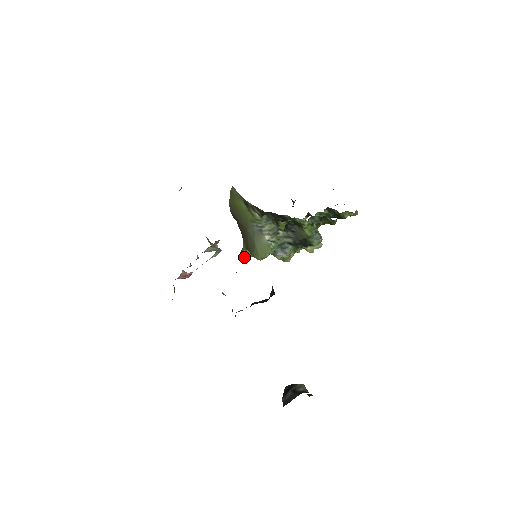
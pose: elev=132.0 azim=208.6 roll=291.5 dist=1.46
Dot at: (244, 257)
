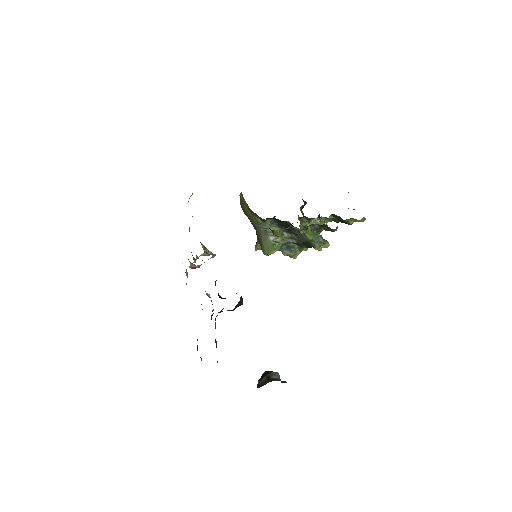
Dot at: (258, 248)
